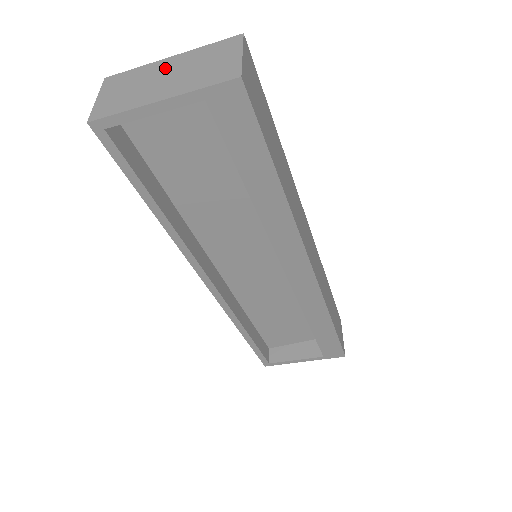
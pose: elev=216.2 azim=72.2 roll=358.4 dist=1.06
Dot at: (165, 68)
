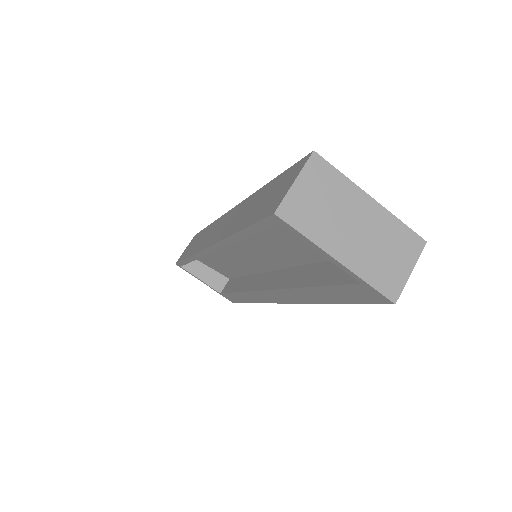
Dot at: (361, 212)
